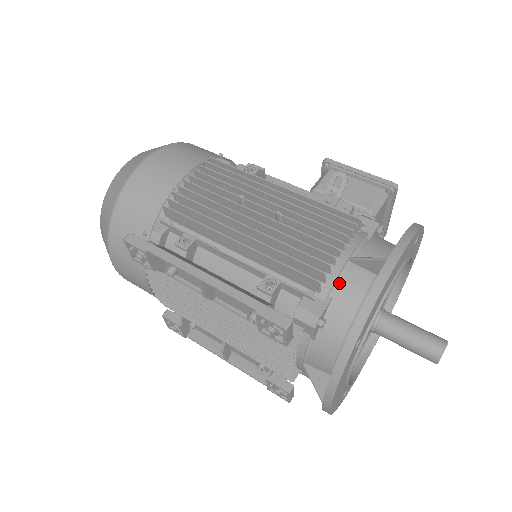
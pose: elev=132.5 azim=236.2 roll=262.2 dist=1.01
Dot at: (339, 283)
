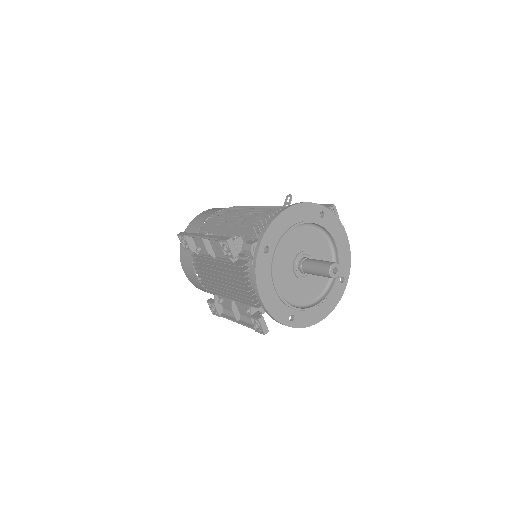
Dot at: occluded
